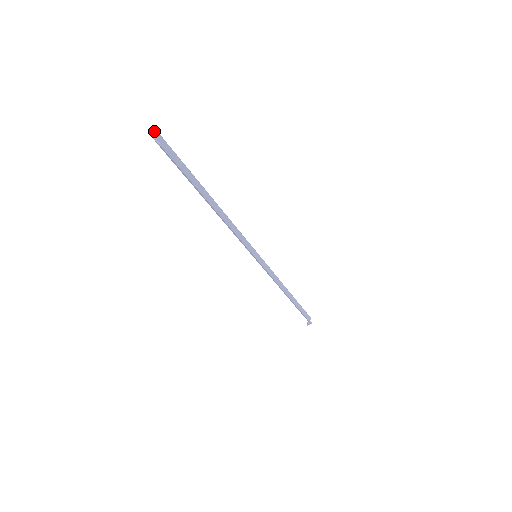
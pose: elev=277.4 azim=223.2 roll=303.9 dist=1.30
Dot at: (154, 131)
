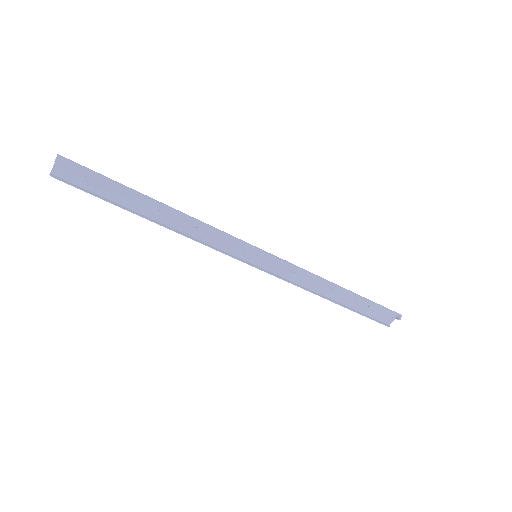
Dot at: (51, 171)
